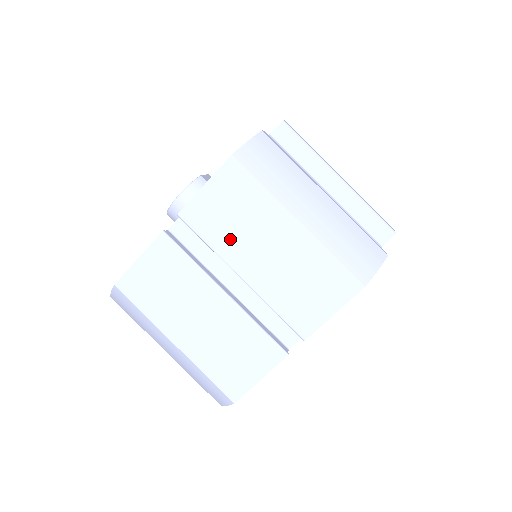
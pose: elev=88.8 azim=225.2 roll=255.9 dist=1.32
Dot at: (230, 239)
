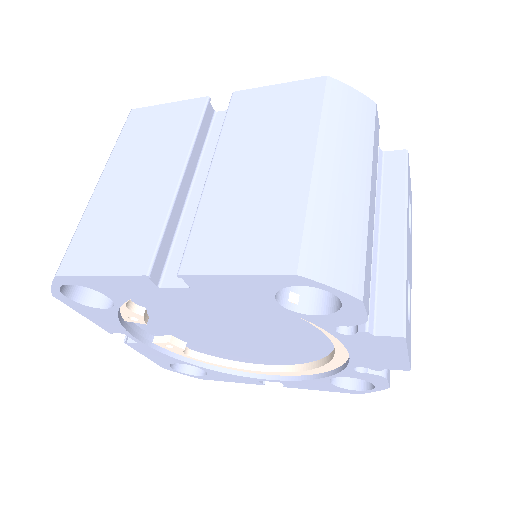
Dot at: (243, 135)
